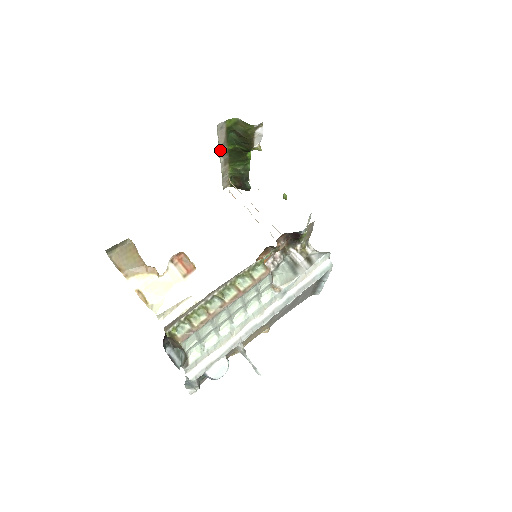
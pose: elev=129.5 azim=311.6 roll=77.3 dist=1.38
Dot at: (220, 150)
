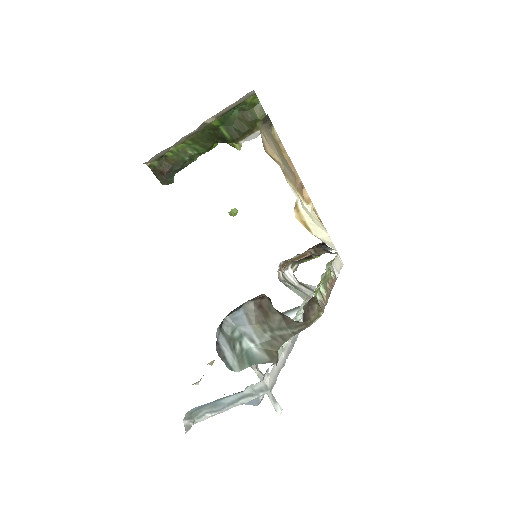
Dot at: (211, 117)
